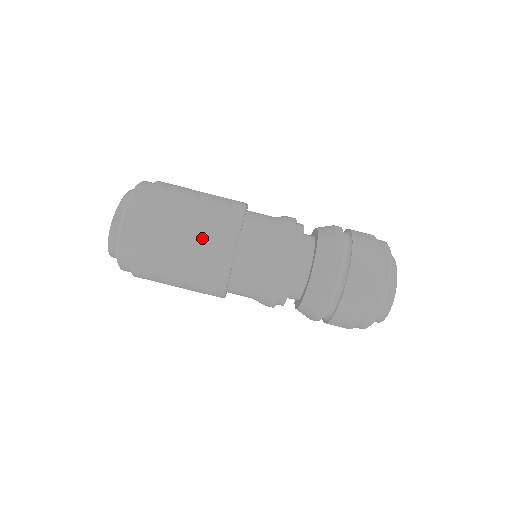
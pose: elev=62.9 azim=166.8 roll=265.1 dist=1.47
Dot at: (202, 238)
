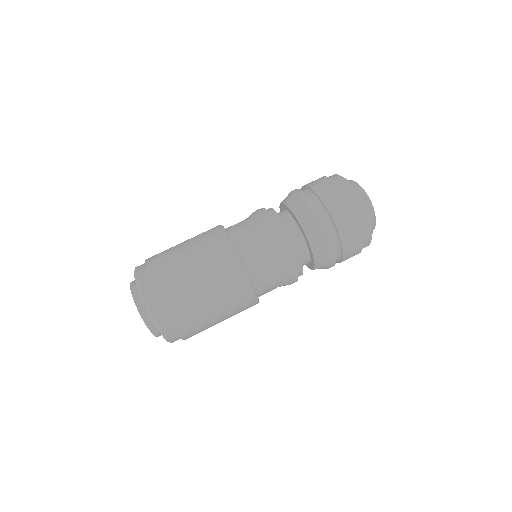
Dot at: (203, 252)
